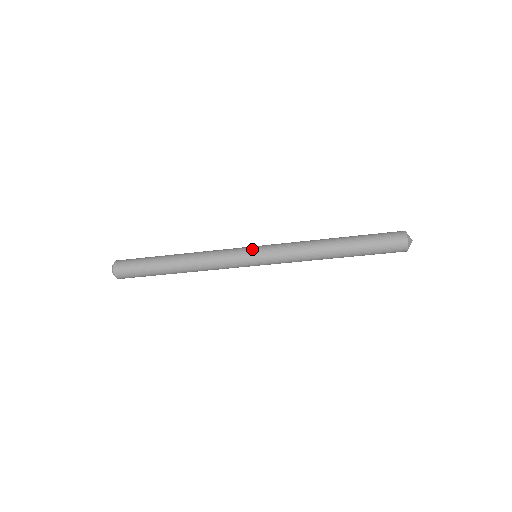
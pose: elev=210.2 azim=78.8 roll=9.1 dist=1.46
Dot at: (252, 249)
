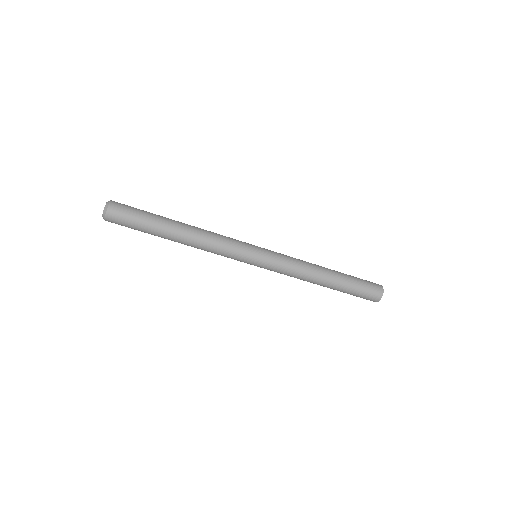
Dot at: (257, 255)
